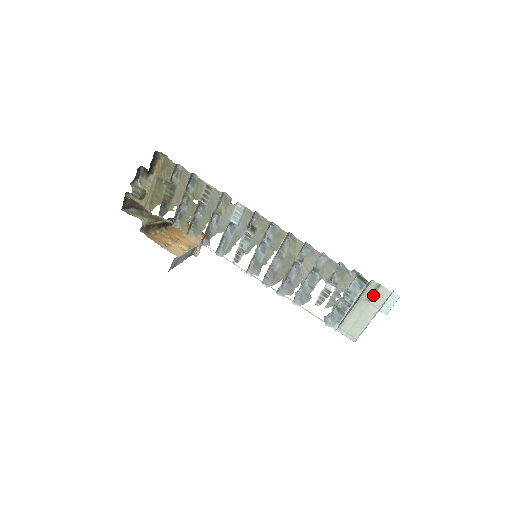
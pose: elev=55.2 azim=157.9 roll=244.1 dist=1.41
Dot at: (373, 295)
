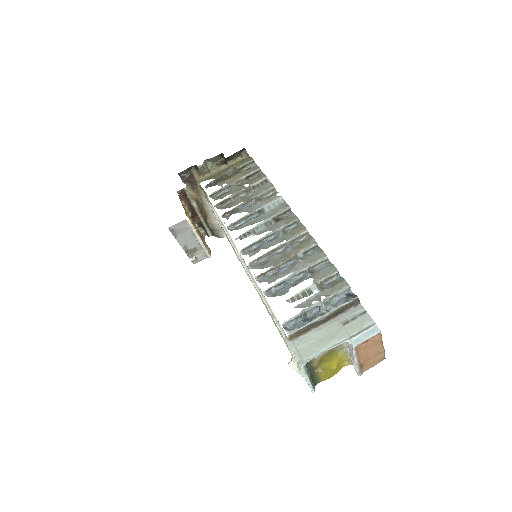
Dot at: (352, 319)
